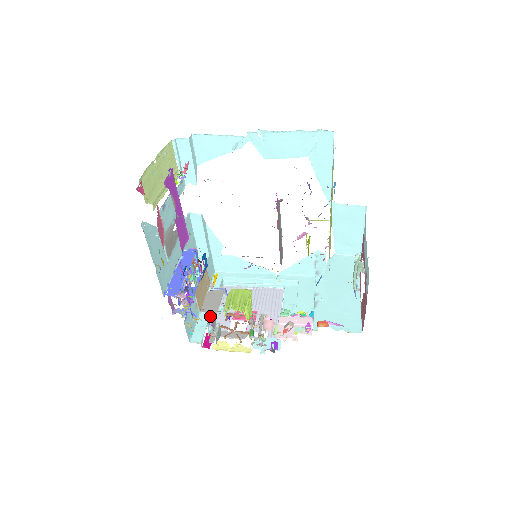
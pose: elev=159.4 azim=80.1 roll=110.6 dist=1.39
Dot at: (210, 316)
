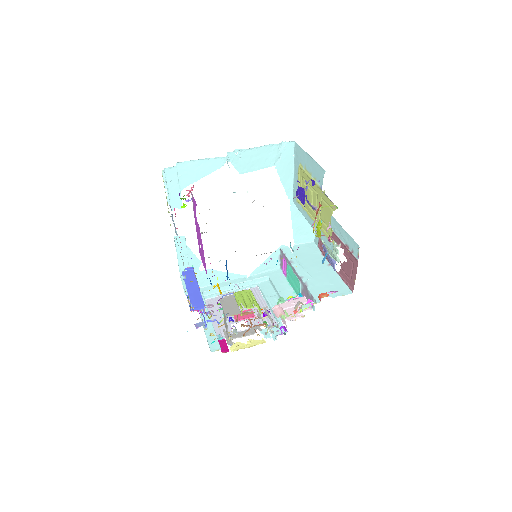
Dot at: occluded
